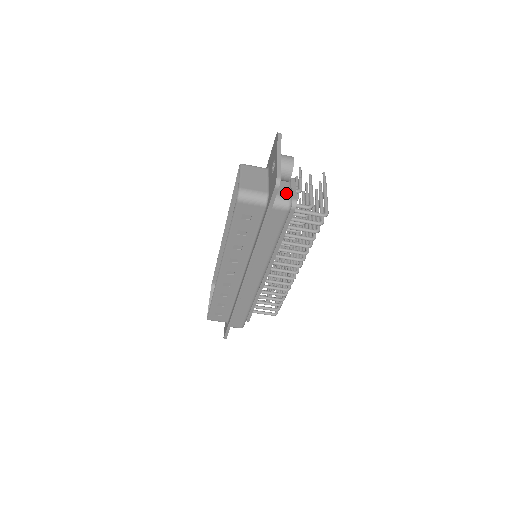
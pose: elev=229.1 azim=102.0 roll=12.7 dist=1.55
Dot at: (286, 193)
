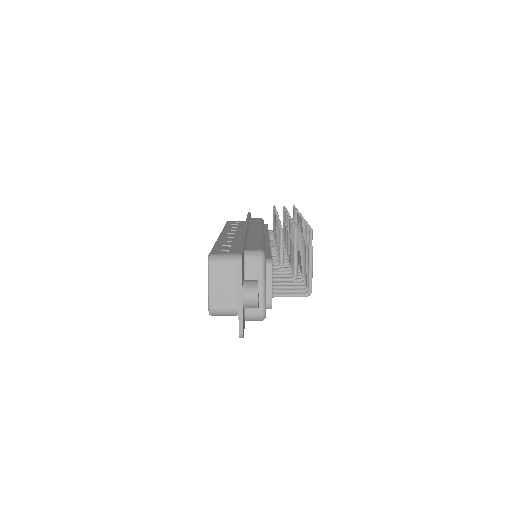
Dot at: (258, 308)
